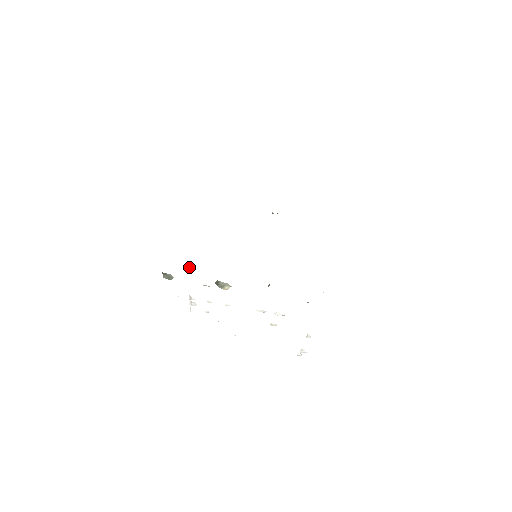
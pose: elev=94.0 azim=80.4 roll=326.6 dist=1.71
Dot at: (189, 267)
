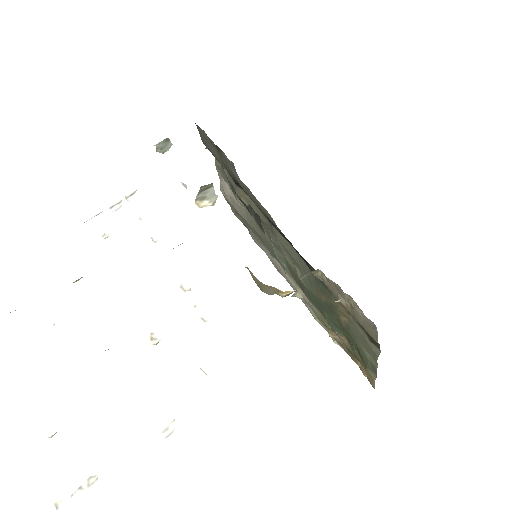
Dot at: (210, 146)
